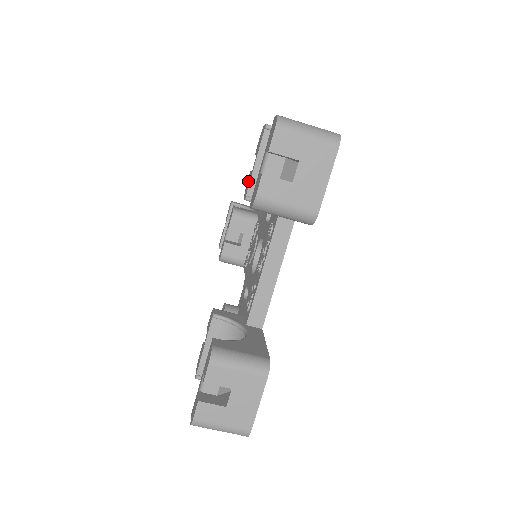
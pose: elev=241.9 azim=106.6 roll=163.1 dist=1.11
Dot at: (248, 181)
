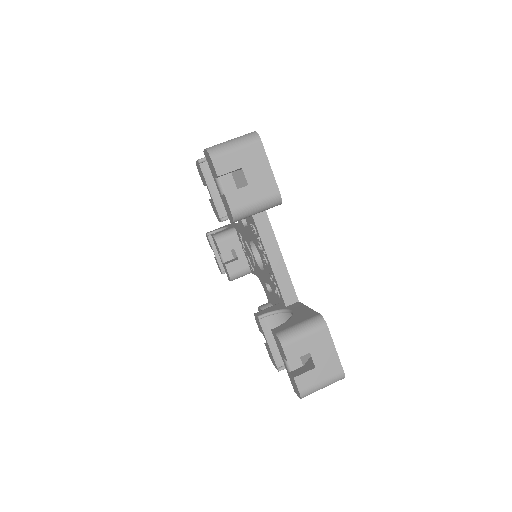
Dot at: (213, 208)
